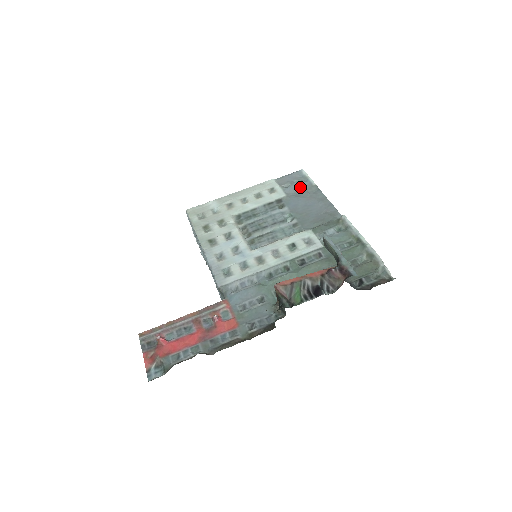
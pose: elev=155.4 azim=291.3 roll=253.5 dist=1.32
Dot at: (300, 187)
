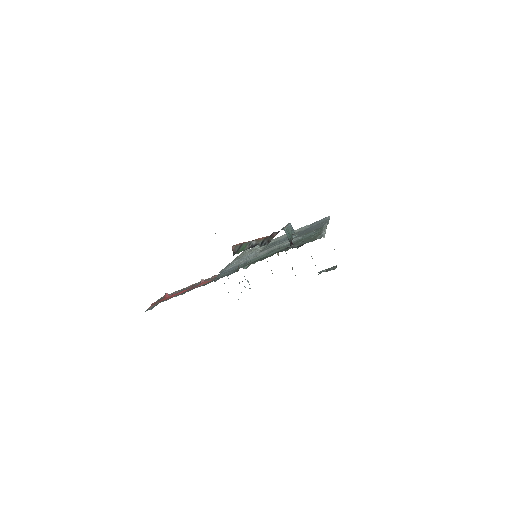
Dot at: occluded
